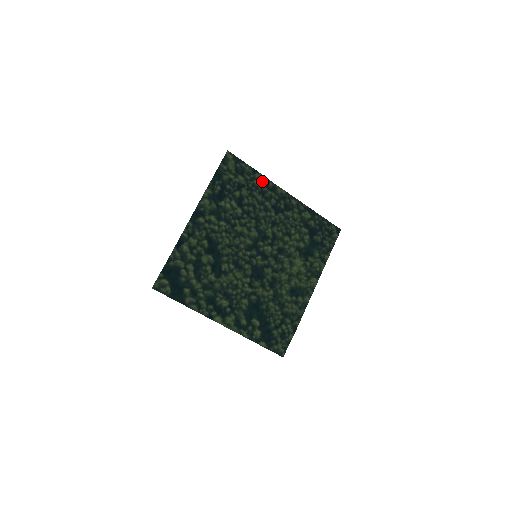
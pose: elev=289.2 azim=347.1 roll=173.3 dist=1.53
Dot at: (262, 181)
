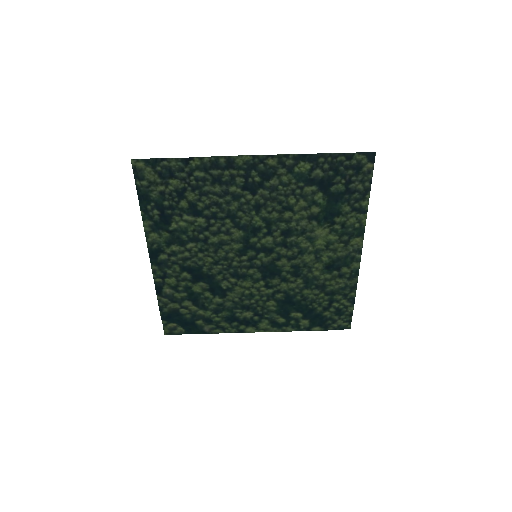
Dot at: (206, 166)
